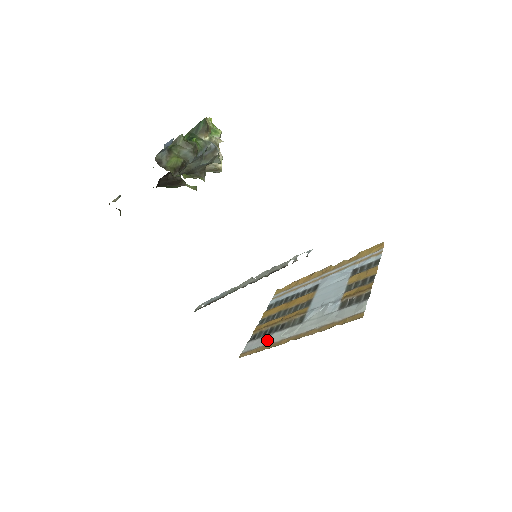
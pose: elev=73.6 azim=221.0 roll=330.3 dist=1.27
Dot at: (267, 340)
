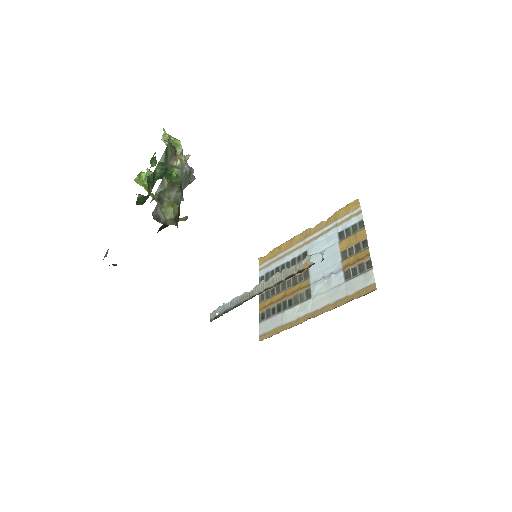
Dot at: (281, 319)
